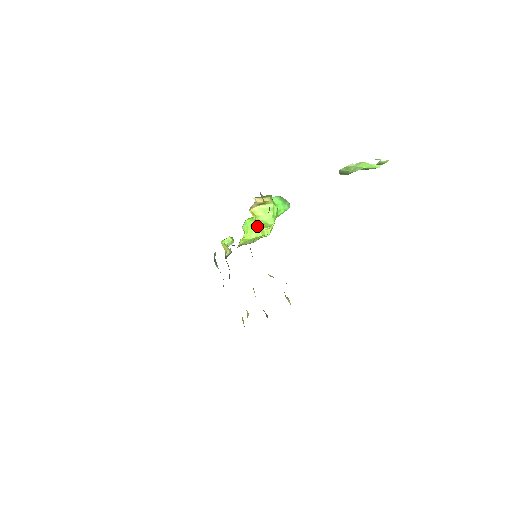
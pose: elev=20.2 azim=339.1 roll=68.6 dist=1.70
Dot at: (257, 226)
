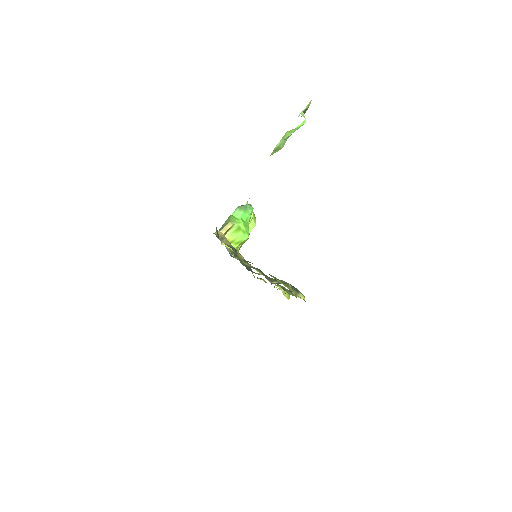
Dot at: occluded
